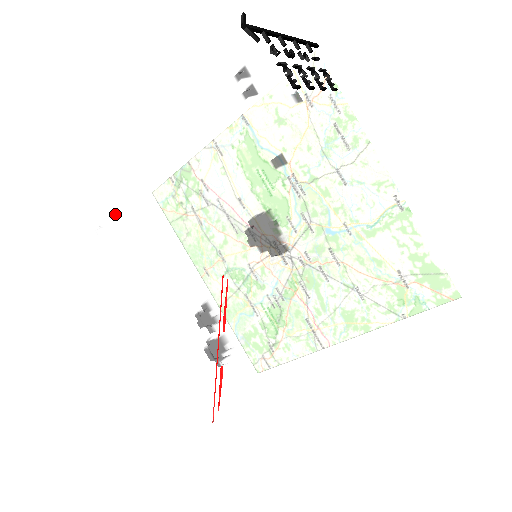
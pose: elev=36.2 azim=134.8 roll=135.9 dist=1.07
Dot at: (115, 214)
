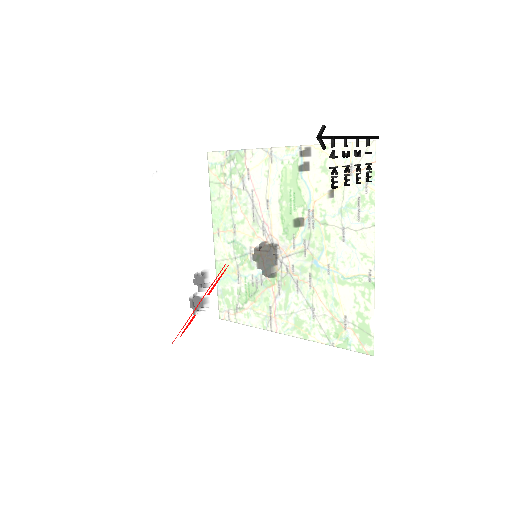
Dot at: (172, 171)
